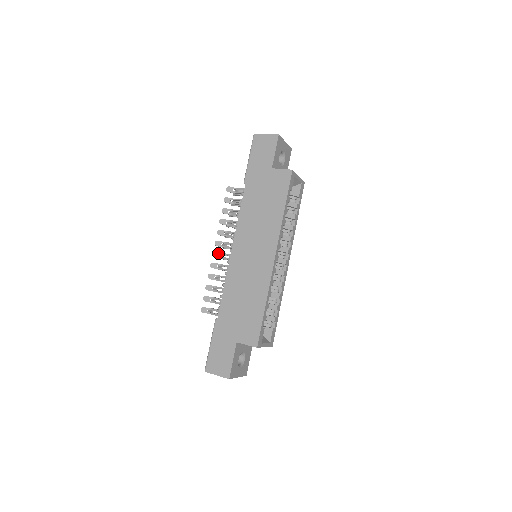
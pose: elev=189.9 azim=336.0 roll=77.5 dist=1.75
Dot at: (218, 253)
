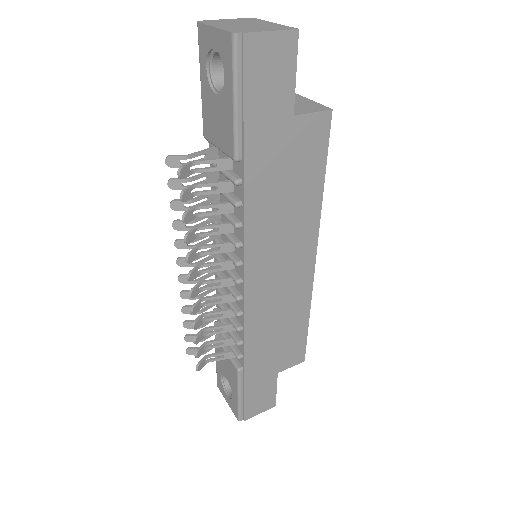
Dot at: (197, 288)
